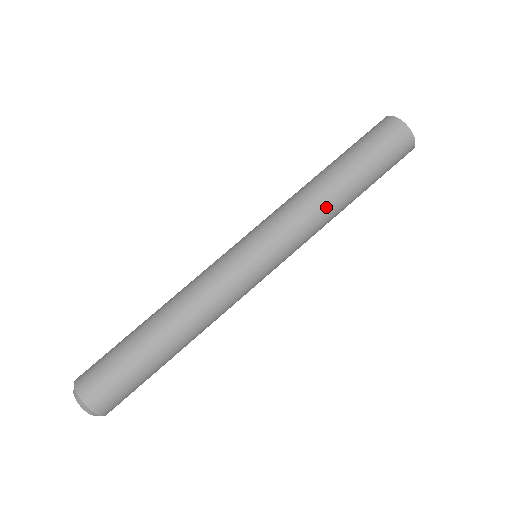
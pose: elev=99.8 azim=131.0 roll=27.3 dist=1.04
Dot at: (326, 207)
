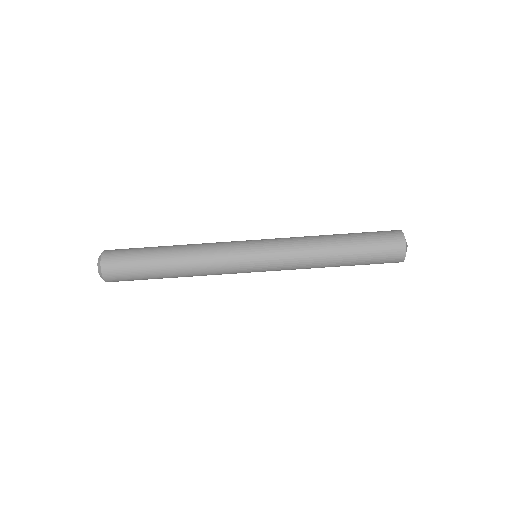
Dot at: (317, 247)
